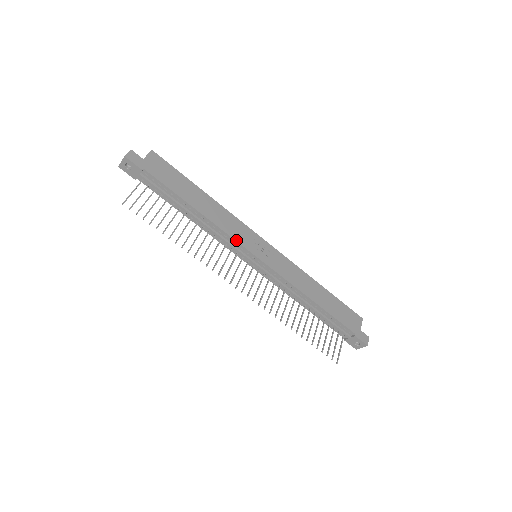
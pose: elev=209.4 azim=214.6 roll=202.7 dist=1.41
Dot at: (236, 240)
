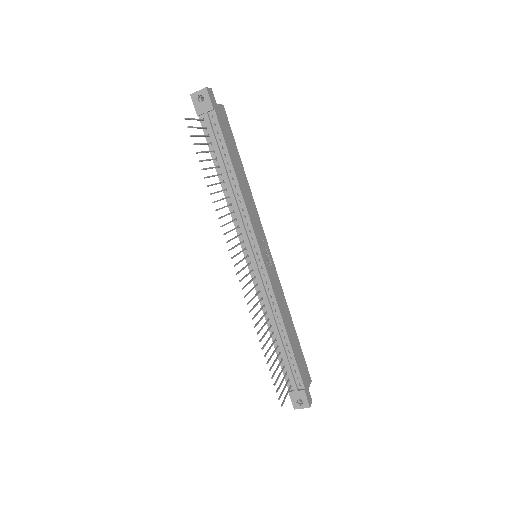
Dot at: (253, 226)
